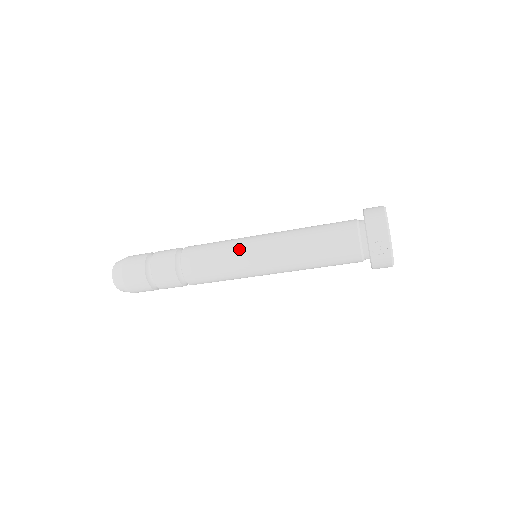
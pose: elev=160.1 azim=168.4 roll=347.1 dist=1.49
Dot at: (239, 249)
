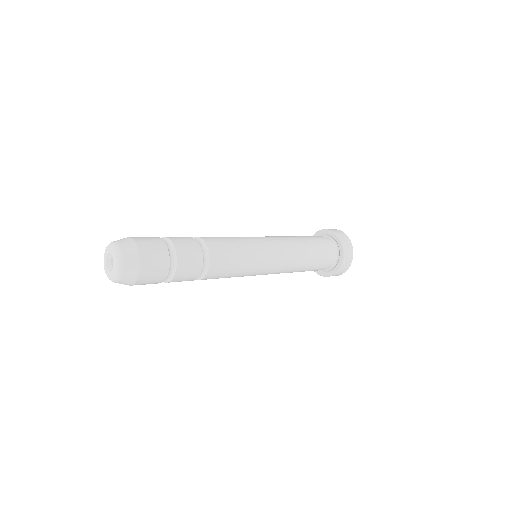
Dot at: (261, 253)
